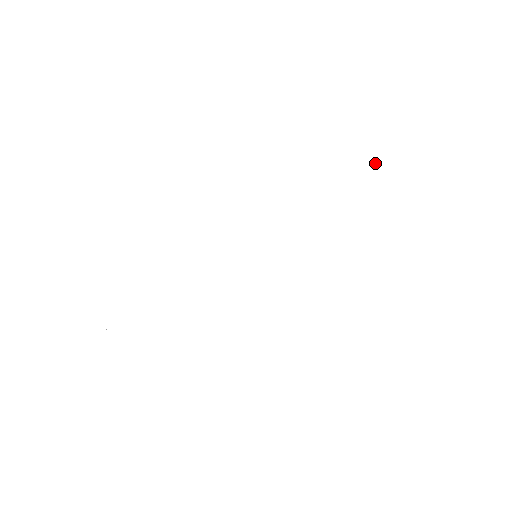
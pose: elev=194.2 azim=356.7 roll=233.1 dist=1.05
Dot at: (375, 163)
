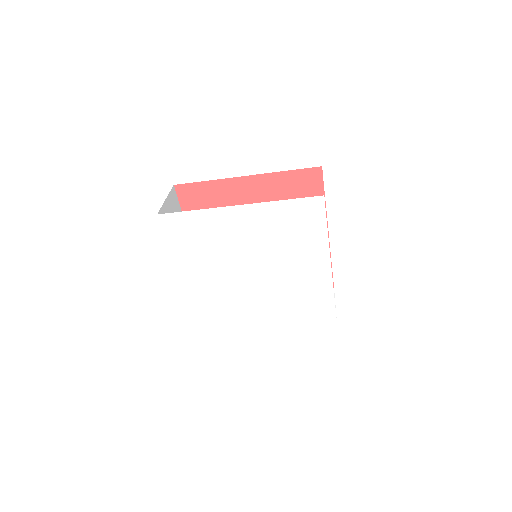
Dot at: (286, 205)
